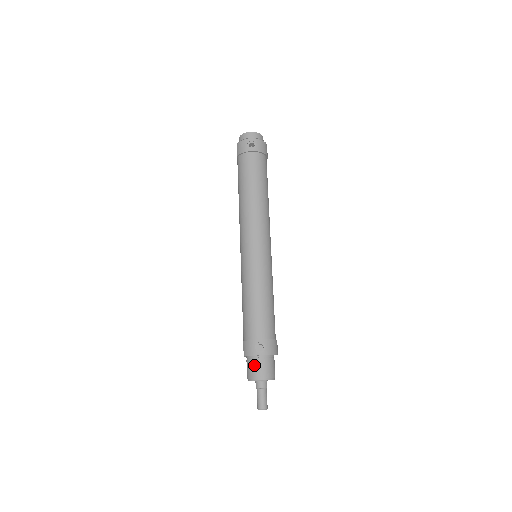
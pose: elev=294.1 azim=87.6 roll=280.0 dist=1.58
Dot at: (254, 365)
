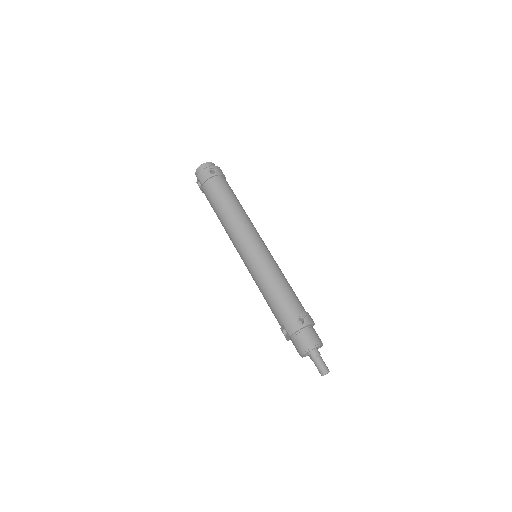
Dot at: (303, 338)
